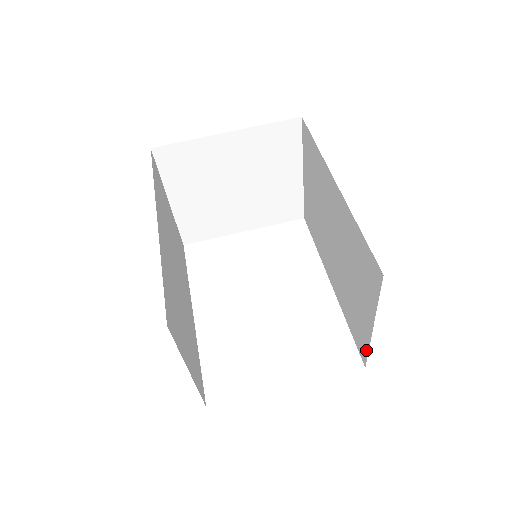
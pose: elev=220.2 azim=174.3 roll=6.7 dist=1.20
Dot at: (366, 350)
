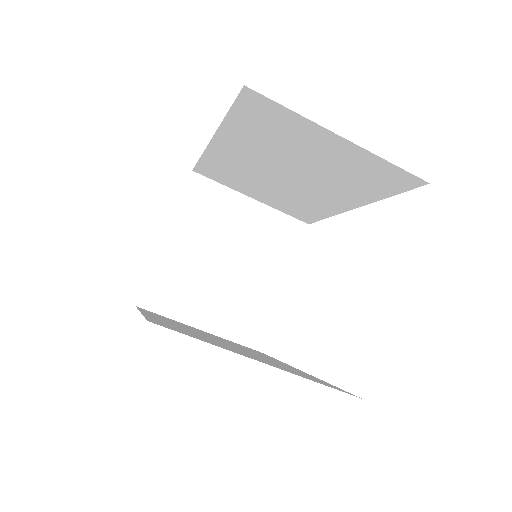
Dot at: (394, 168)
